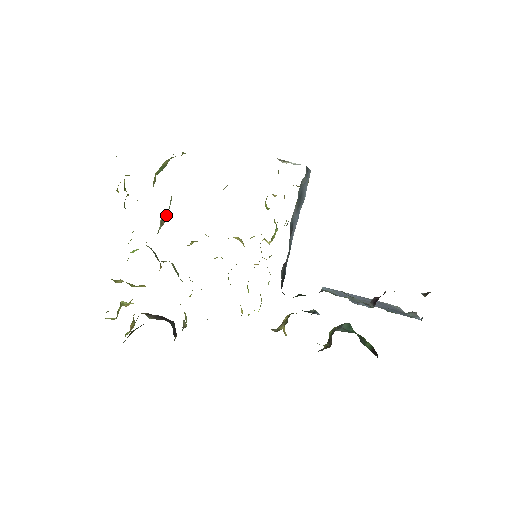
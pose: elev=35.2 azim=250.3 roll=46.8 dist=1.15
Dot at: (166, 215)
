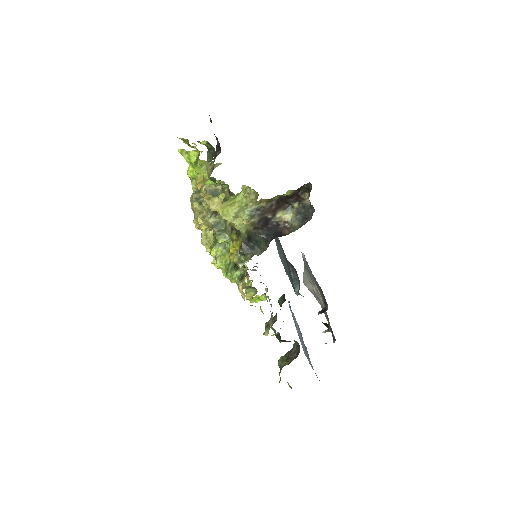
Dot at: occluded
